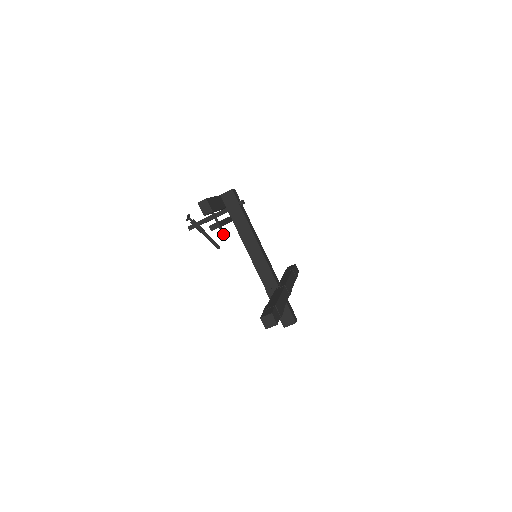
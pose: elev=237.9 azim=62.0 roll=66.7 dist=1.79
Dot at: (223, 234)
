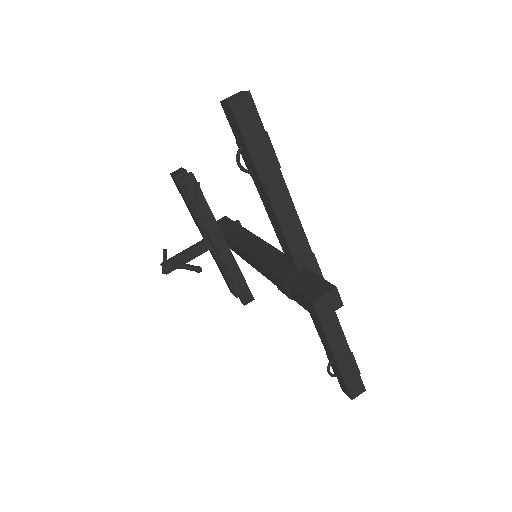
Dot at: (198, 194)
